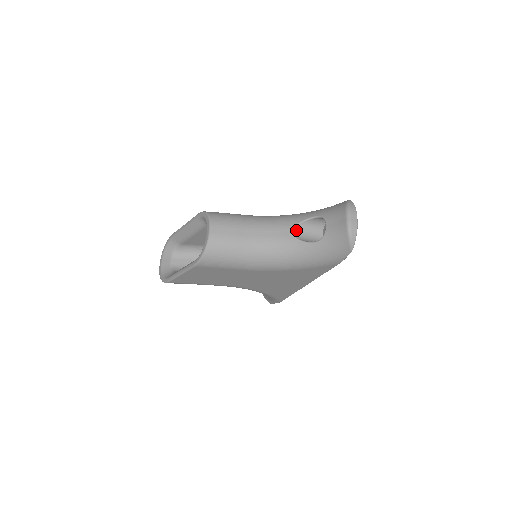
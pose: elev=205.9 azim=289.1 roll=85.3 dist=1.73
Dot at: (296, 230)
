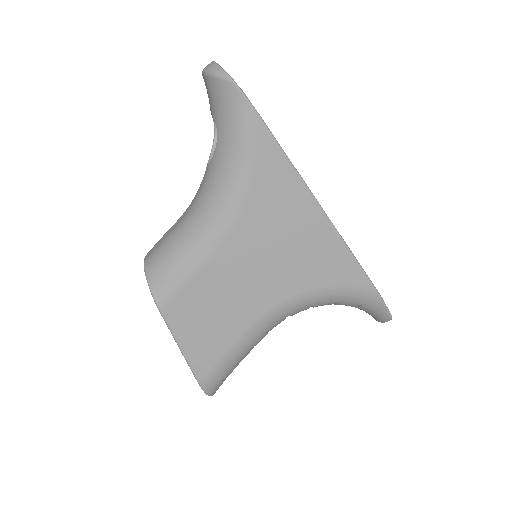
Dot at: occluded
